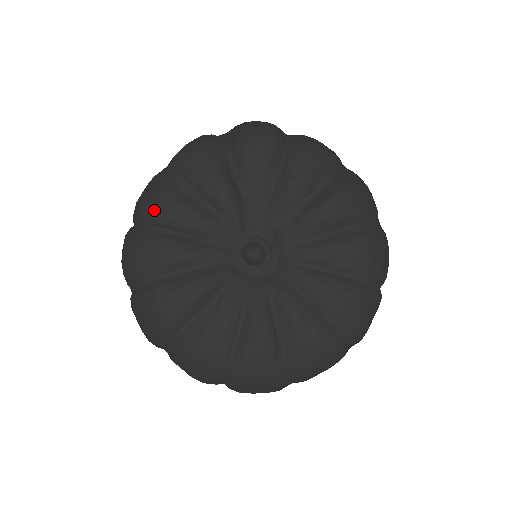
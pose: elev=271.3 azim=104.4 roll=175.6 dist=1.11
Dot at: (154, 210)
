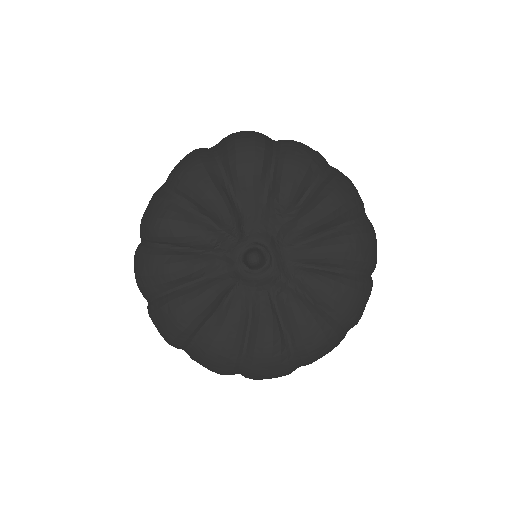
Dot at: (159, 230)
